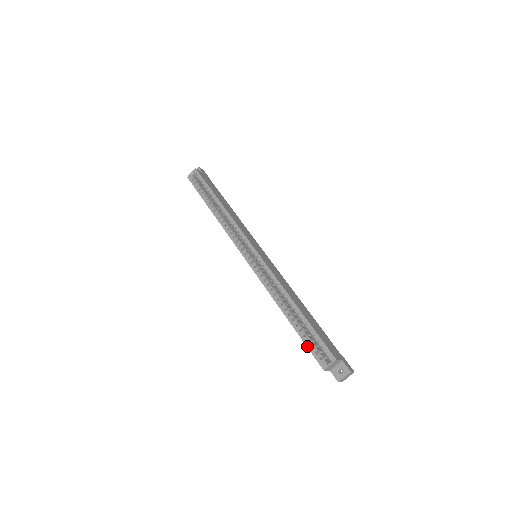
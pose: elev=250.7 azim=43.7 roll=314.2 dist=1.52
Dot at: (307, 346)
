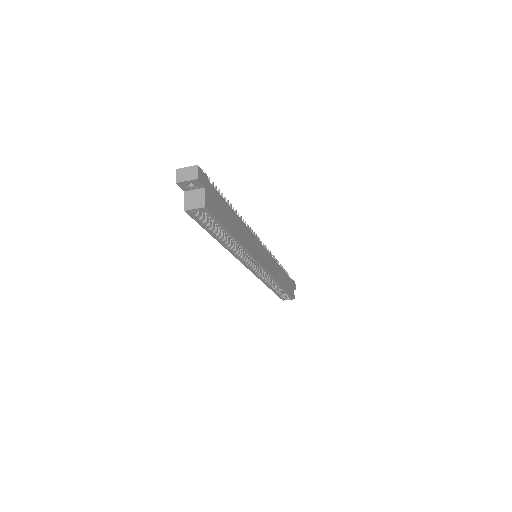
Dot at: (278, 296)
